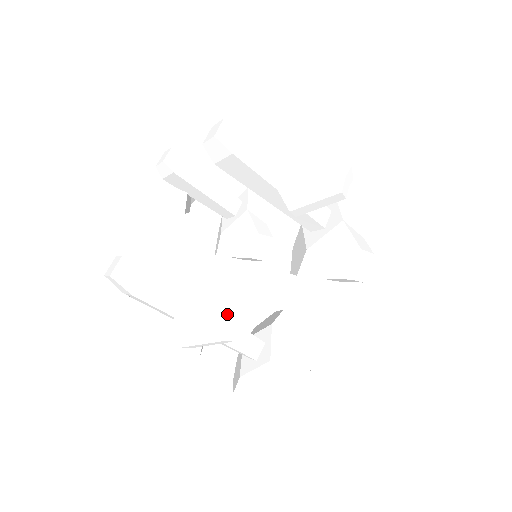
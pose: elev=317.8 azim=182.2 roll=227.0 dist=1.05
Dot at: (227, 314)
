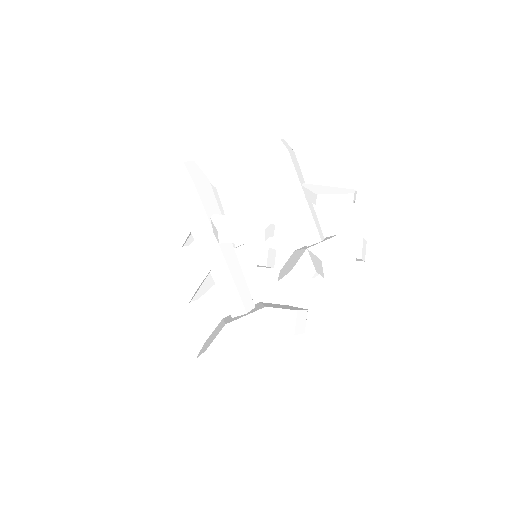
Dot at: occluded
